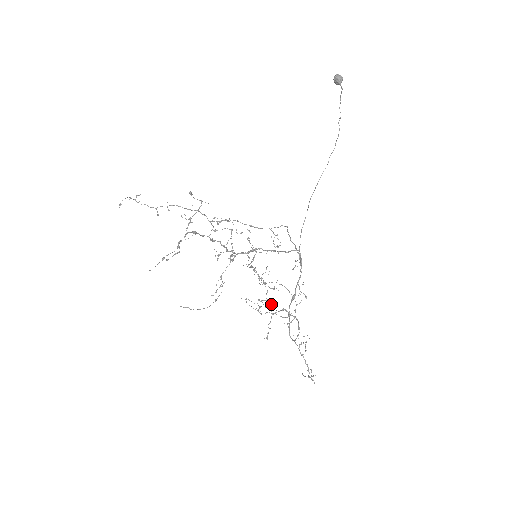
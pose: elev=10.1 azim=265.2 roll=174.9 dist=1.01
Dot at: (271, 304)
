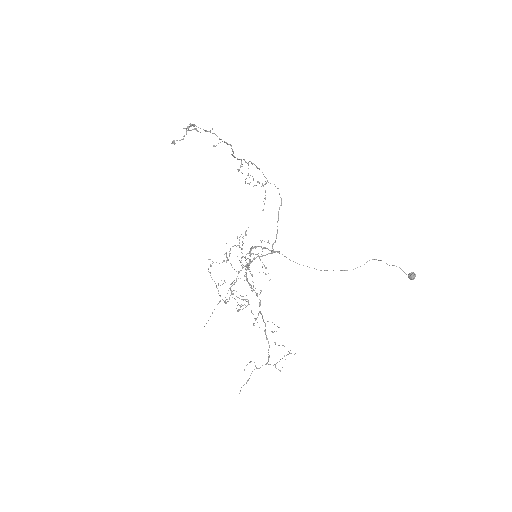
Dot at: occluded
